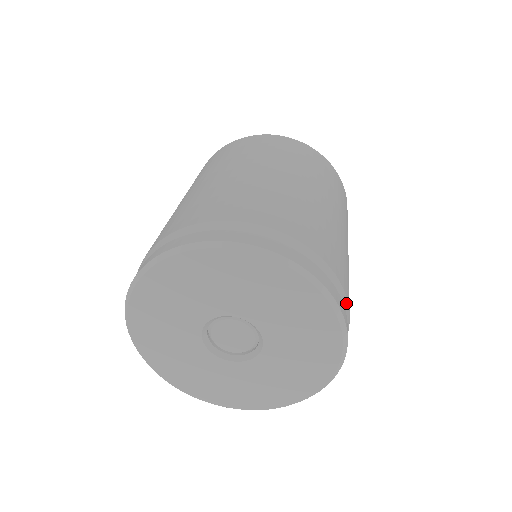
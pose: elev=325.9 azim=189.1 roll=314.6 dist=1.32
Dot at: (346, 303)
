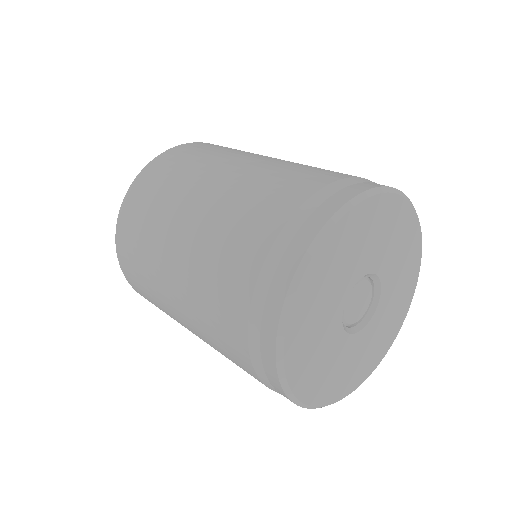
Dot at: occluded
